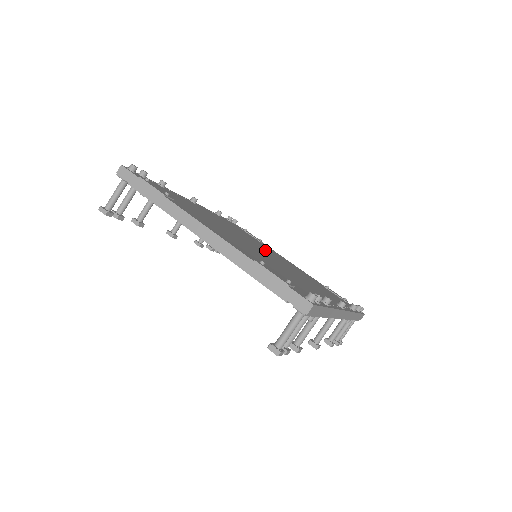
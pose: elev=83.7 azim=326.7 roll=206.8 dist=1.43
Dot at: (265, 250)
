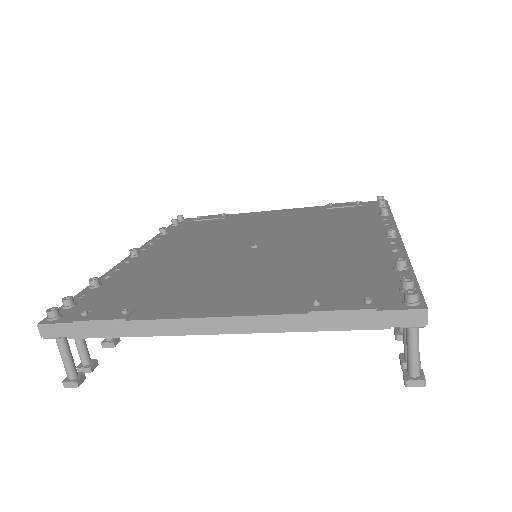
Dot at: (251, 234)
